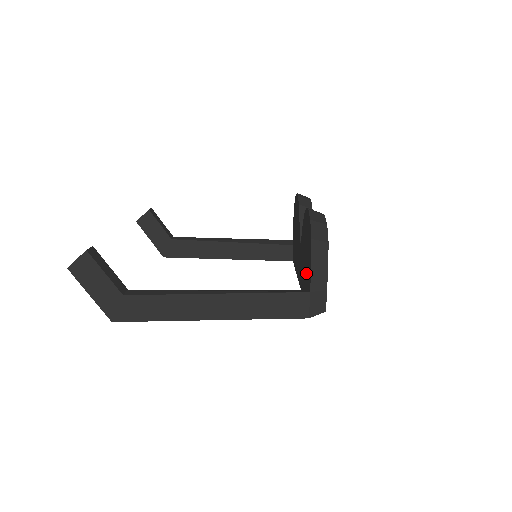
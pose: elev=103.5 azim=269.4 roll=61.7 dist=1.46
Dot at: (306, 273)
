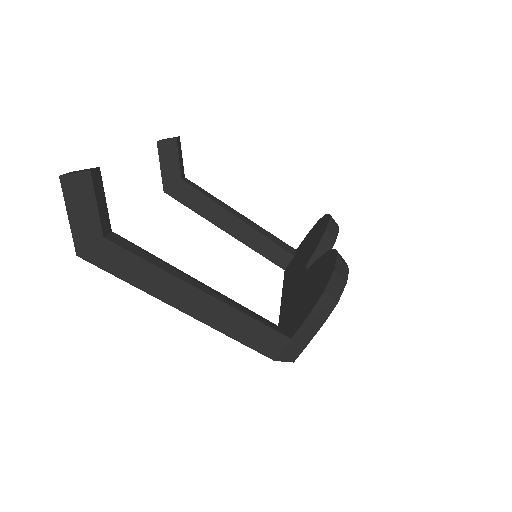
Dot at: (297, 312)
